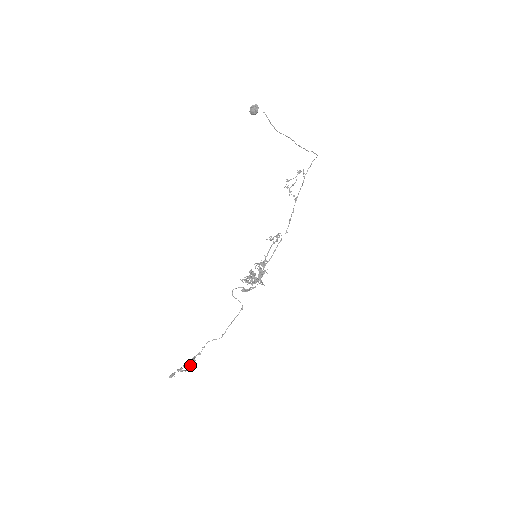
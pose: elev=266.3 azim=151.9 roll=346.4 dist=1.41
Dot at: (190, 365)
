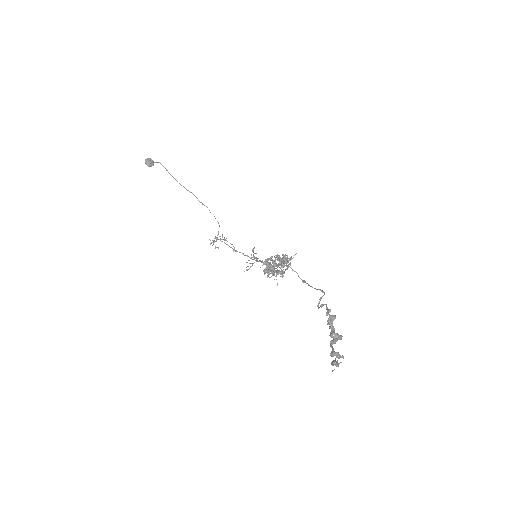
Dot at: (337, 335)
